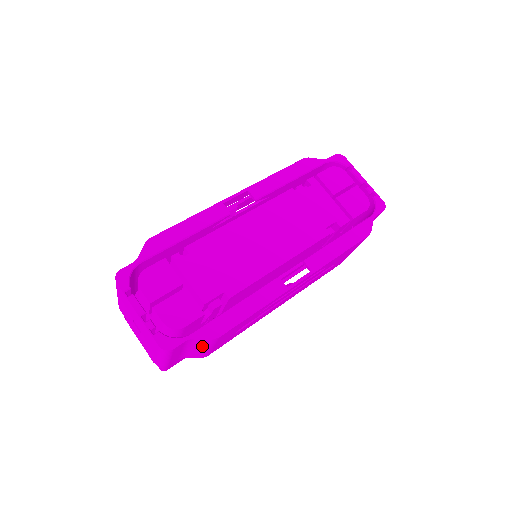
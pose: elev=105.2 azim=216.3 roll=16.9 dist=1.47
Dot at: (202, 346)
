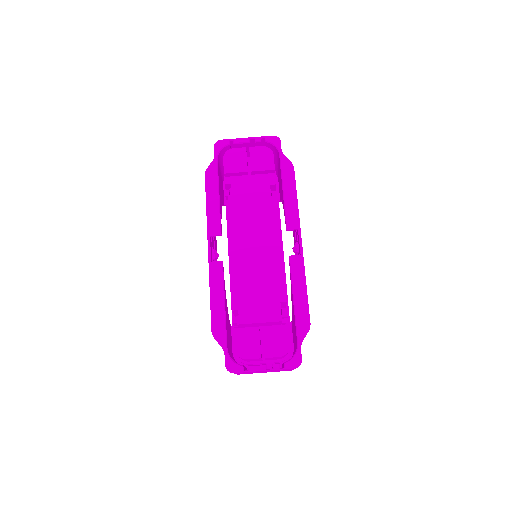
Dot at: occluded
